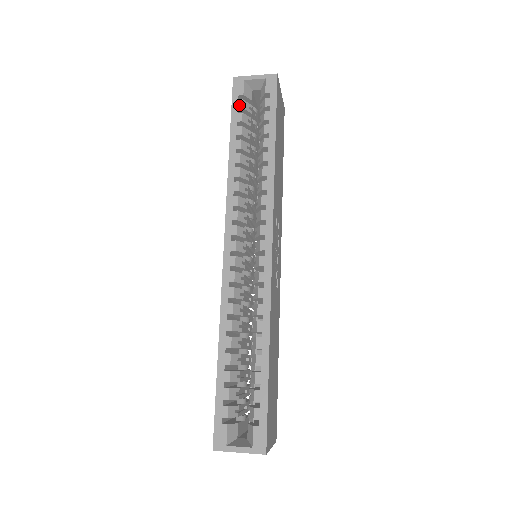
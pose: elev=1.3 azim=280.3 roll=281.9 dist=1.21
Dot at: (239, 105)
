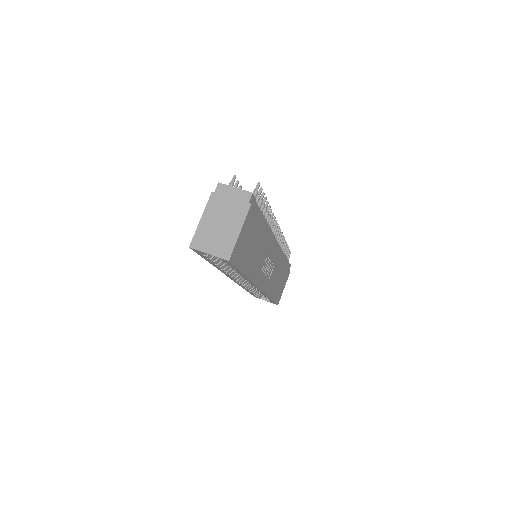
Dot at: (205, 257)
